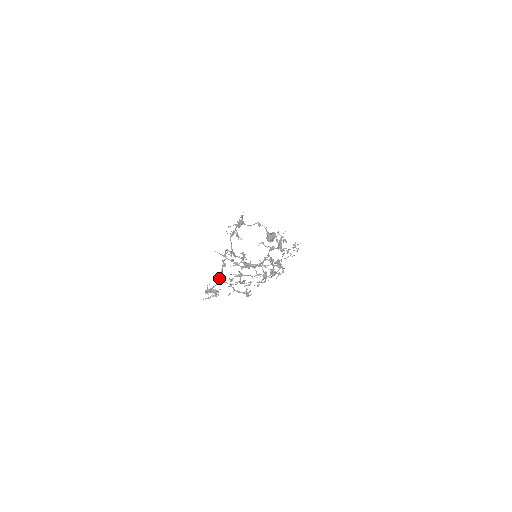
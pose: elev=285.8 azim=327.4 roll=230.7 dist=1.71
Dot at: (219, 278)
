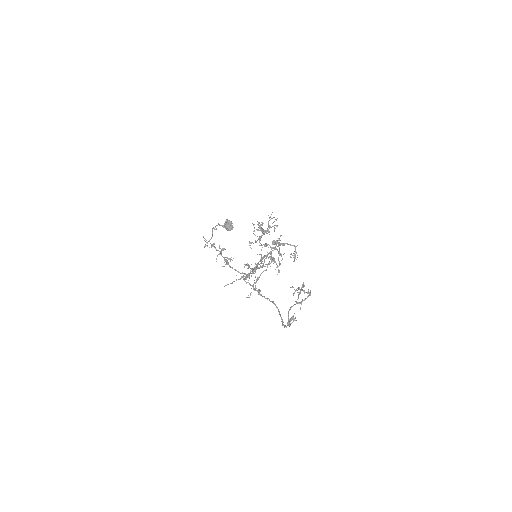
Dot at: occluded
